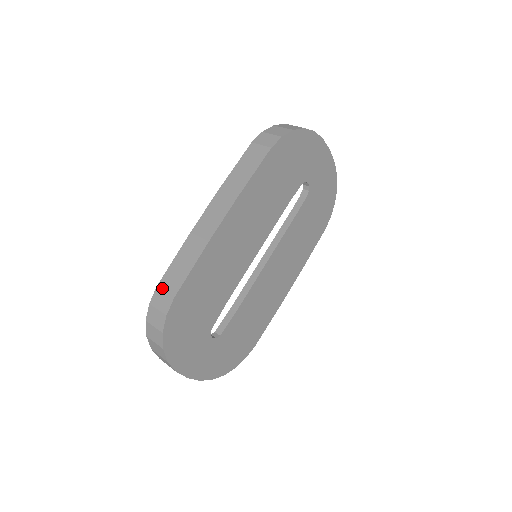
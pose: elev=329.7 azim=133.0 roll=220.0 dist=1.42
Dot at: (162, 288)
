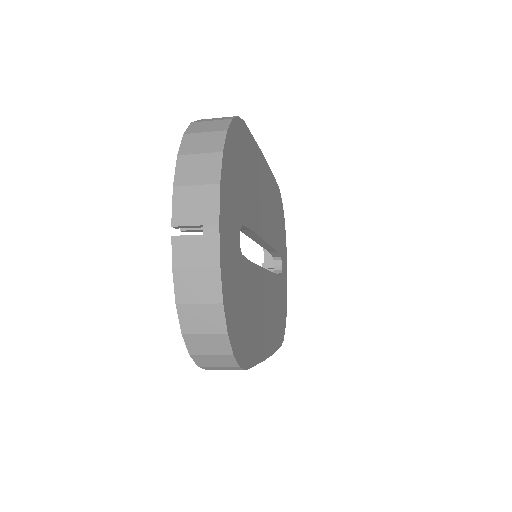
Dot at: occluded
